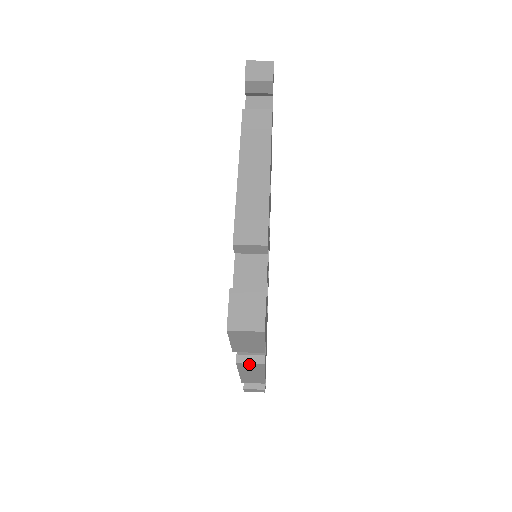
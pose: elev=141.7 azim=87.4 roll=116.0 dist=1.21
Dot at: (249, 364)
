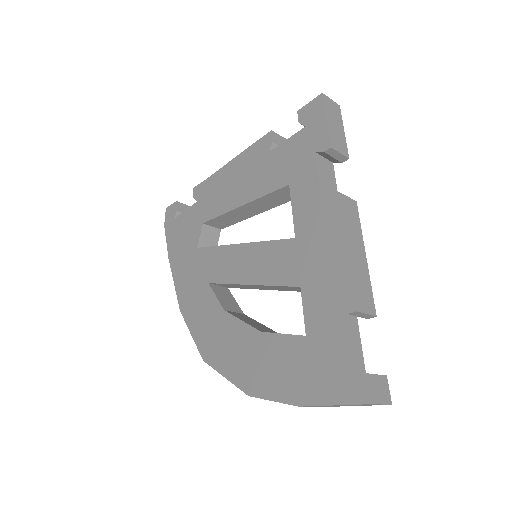
Dot at: (347, 199)
